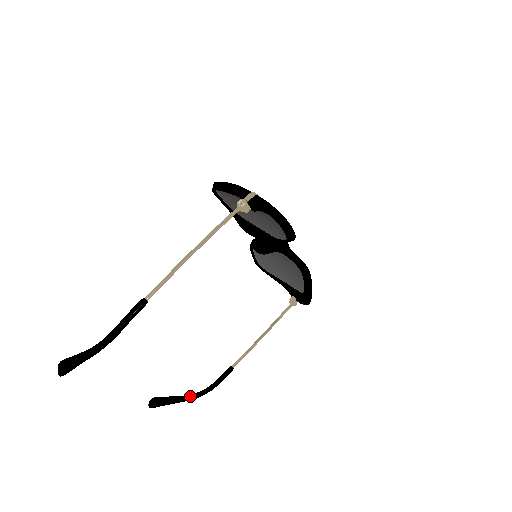
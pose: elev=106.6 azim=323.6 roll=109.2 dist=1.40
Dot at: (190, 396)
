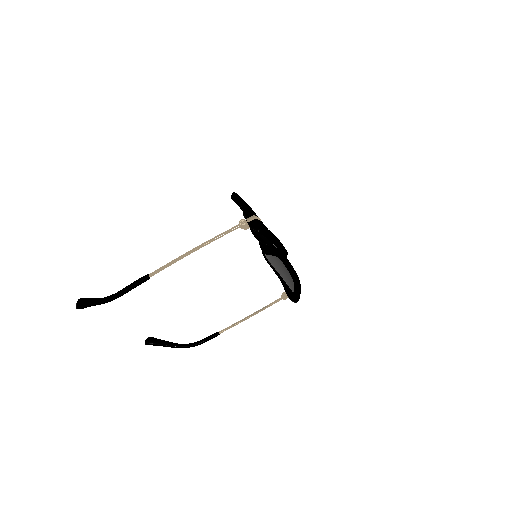
Dot at: (179, 345)
